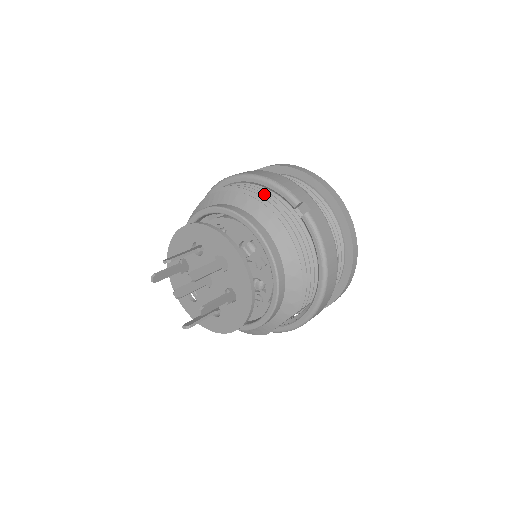
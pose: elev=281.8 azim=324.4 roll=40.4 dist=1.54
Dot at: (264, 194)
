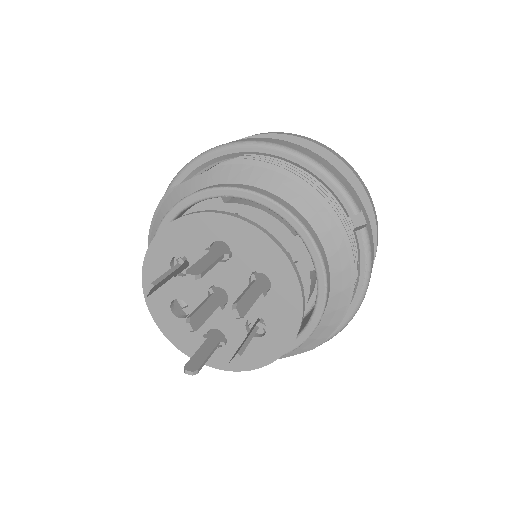
Dot at: (321, 190)
